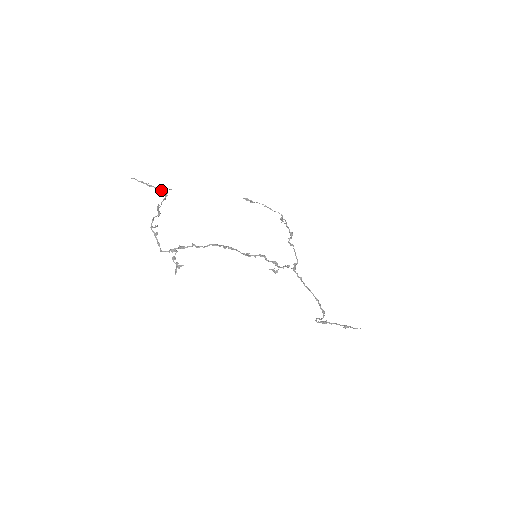
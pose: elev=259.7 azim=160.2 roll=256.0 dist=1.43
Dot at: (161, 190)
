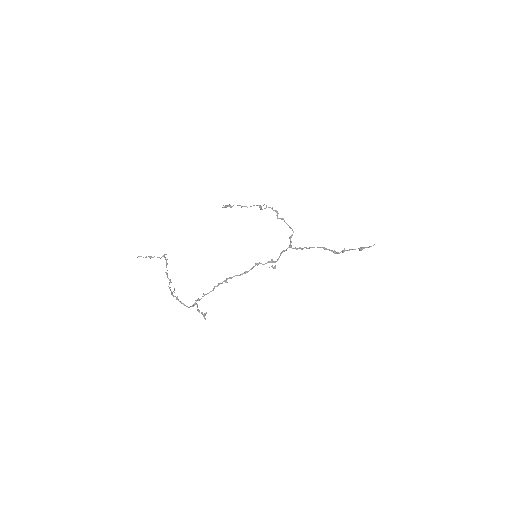
Dot at: (160, 258)
